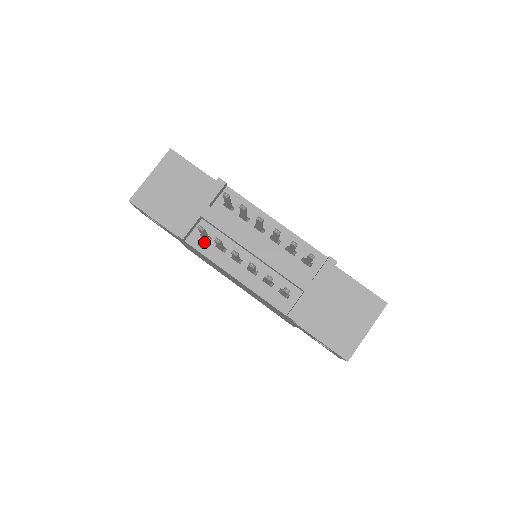
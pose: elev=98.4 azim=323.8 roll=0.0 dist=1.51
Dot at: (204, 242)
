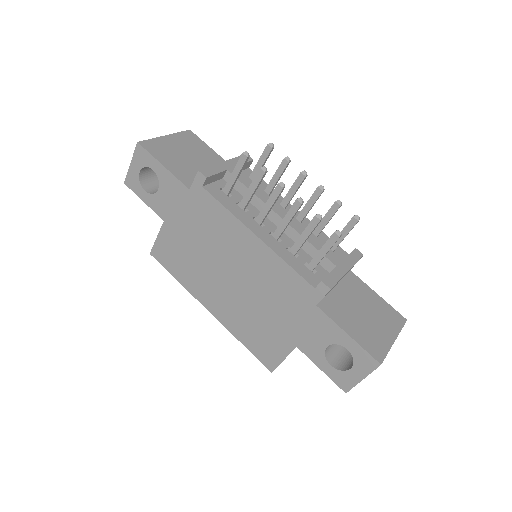
Dot at: (224, 195)
